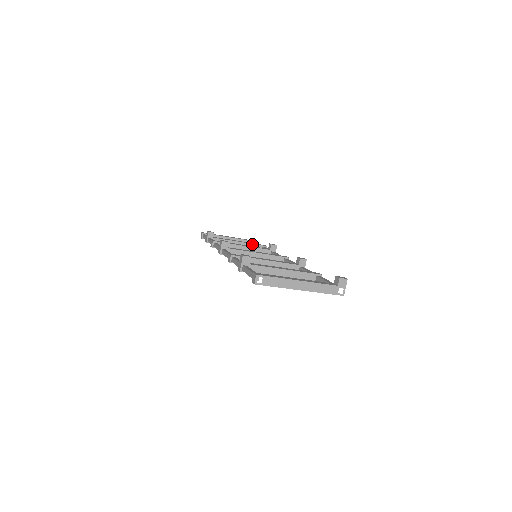
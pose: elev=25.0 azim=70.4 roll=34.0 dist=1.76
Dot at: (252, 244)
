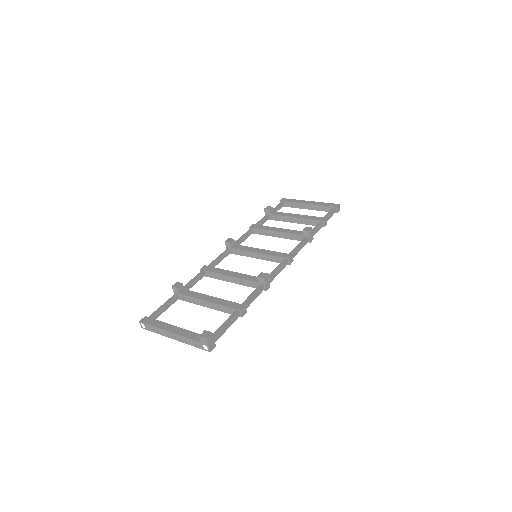
Dot at: (308, 219)
